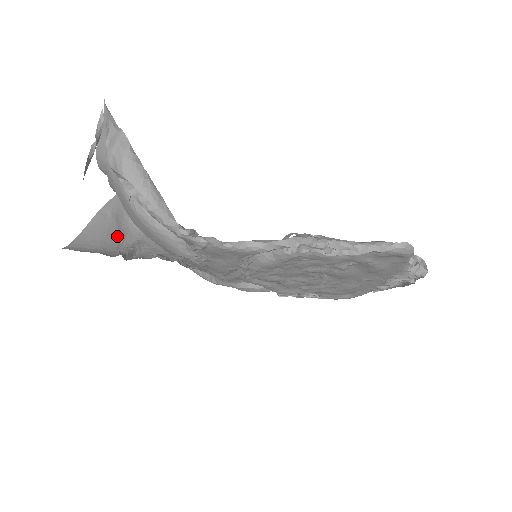
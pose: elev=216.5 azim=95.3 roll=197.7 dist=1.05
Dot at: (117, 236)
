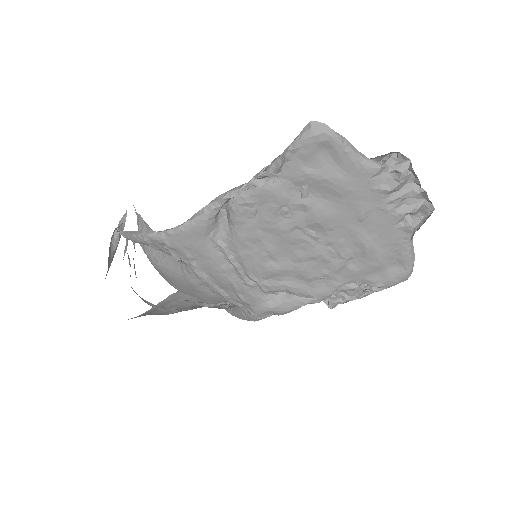
Dot at: occluded
